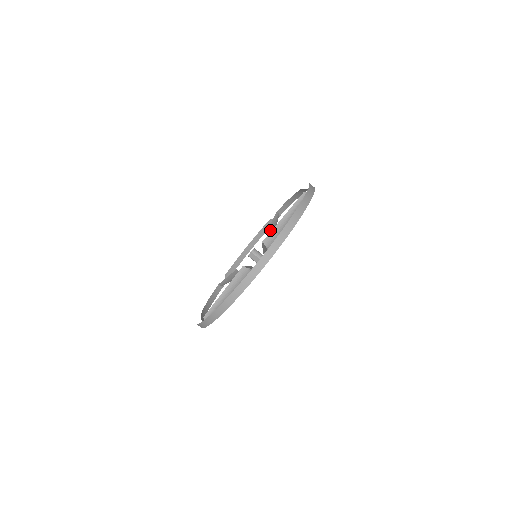
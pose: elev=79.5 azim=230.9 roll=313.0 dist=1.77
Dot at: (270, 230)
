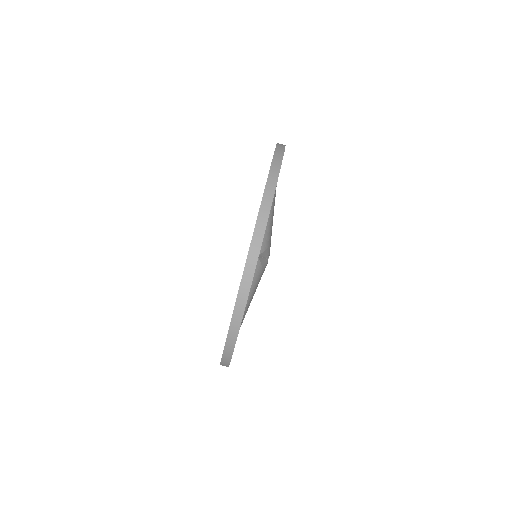
Dot at: occluded
